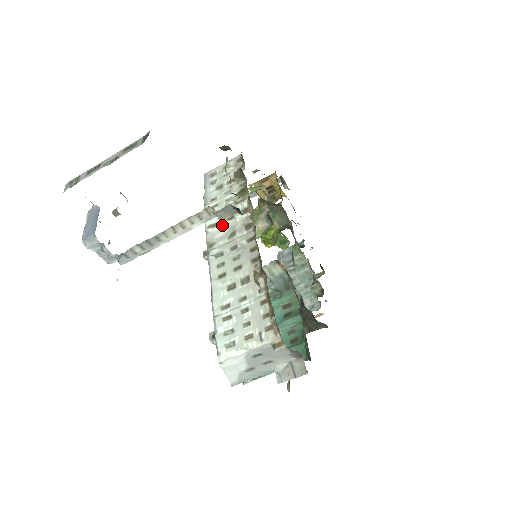
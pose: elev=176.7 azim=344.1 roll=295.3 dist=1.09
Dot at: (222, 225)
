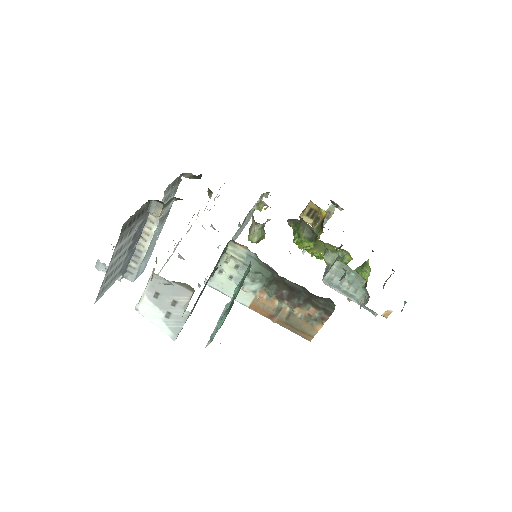
Dot at: (189, 229)
